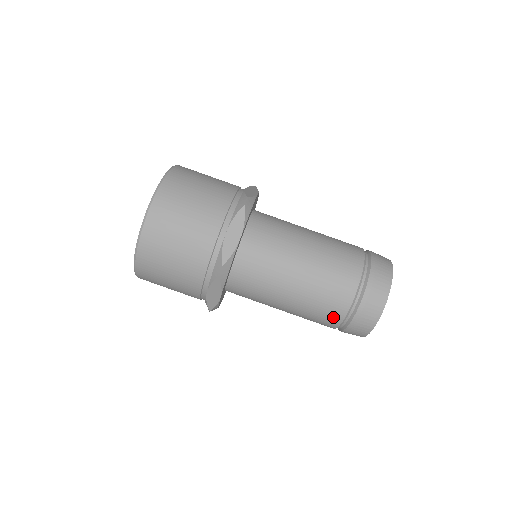
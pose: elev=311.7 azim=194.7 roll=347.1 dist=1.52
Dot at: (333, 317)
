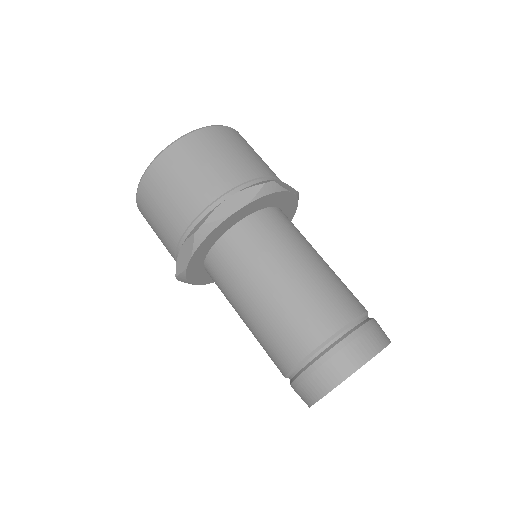
Dot at: (286, 356)
